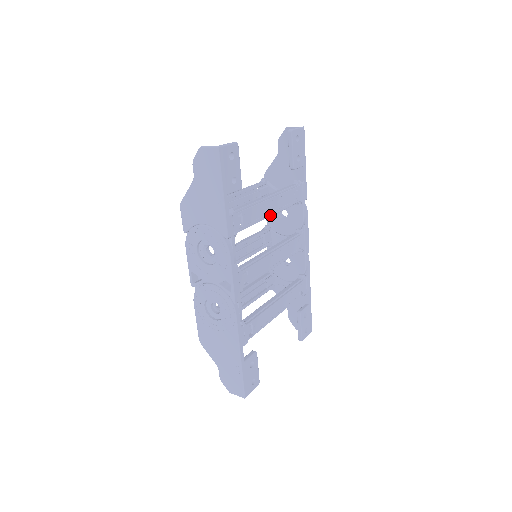
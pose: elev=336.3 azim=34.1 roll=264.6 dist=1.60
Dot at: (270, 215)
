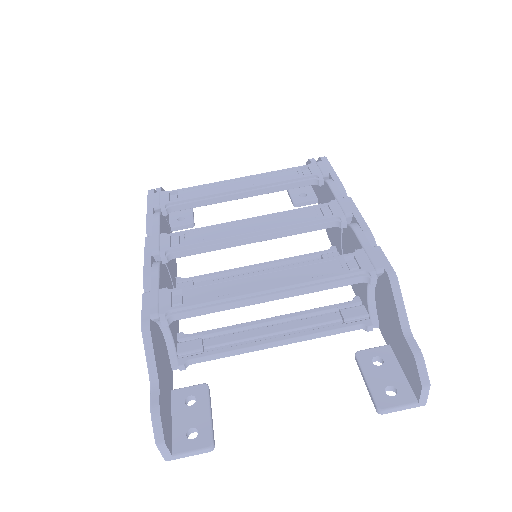
Dot at: occluded
